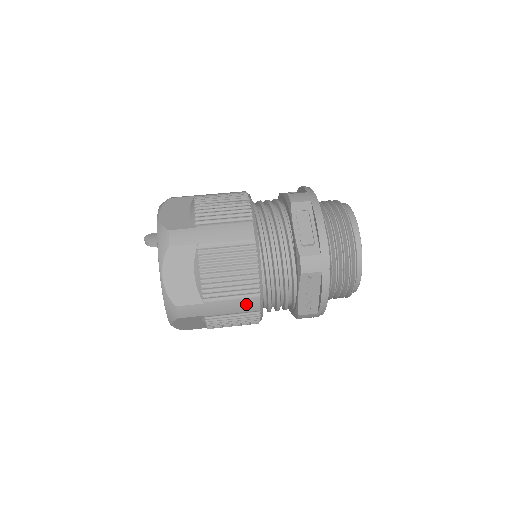
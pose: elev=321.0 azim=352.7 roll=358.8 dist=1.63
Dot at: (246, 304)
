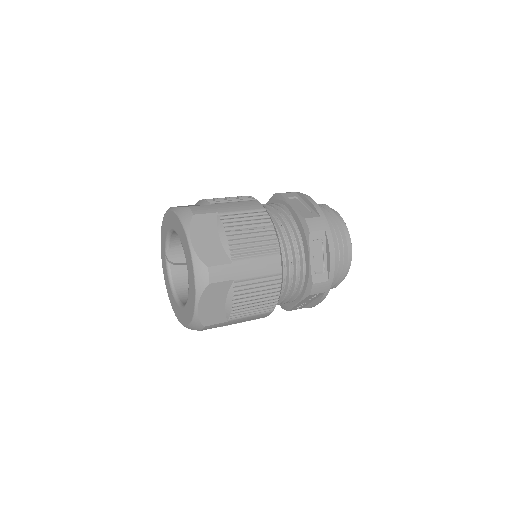
Dot at: (259, 316)
